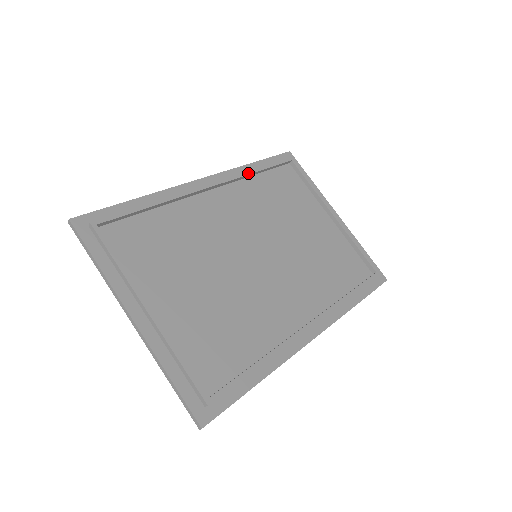
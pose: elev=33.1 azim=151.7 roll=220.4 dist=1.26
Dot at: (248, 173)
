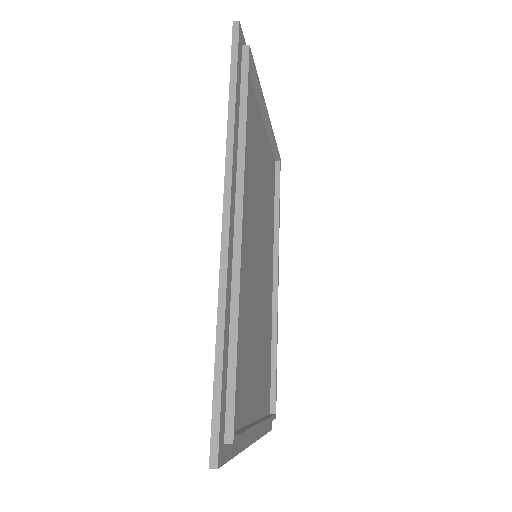
Dot at: (246, 145)
